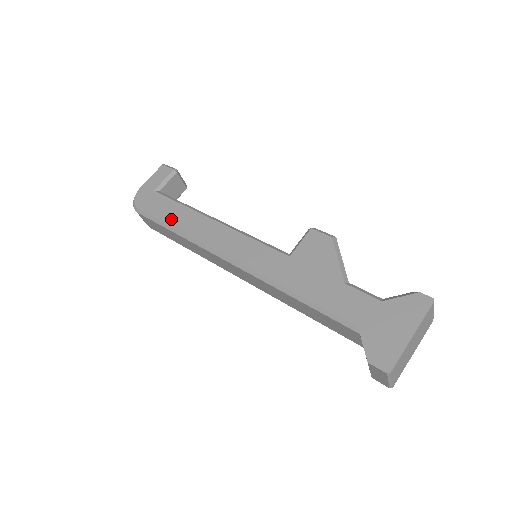
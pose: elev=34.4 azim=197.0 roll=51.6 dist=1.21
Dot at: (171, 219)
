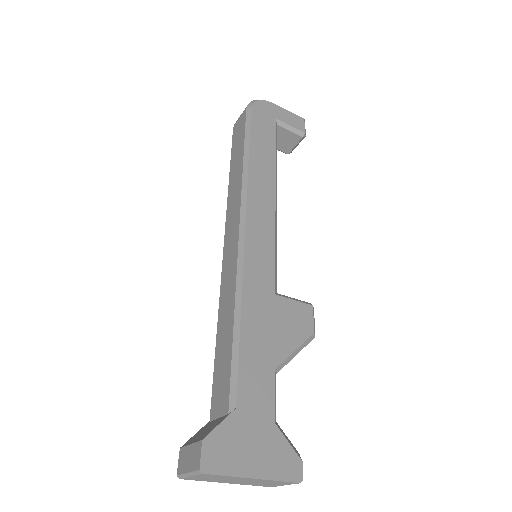
Dot at: (256, 147)
